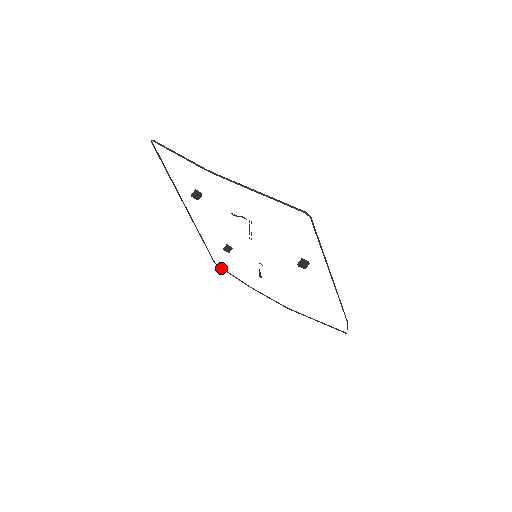
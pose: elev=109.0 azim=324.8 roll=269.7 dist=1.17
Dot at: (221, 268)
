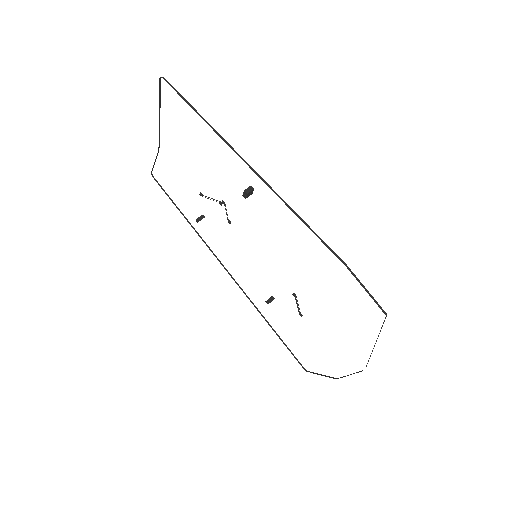
Dot at: (310, 372)
